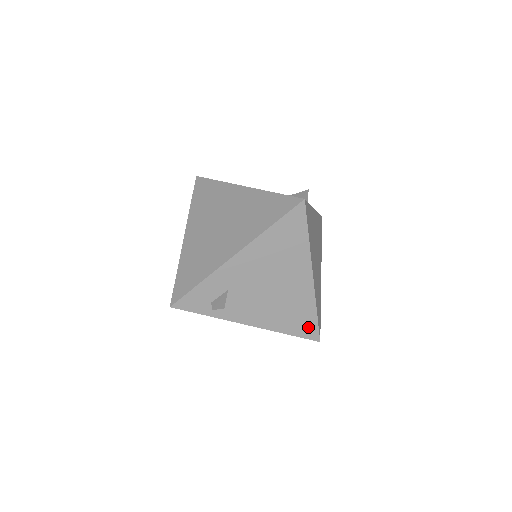
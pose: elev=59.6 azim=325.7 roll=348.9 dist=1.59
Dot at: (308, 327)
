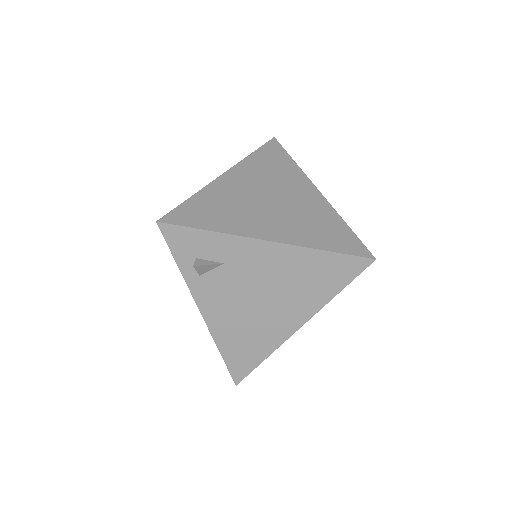
Dot at: (243, 364)
